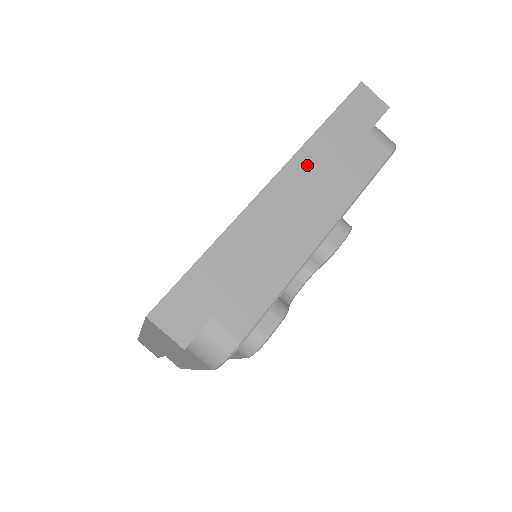
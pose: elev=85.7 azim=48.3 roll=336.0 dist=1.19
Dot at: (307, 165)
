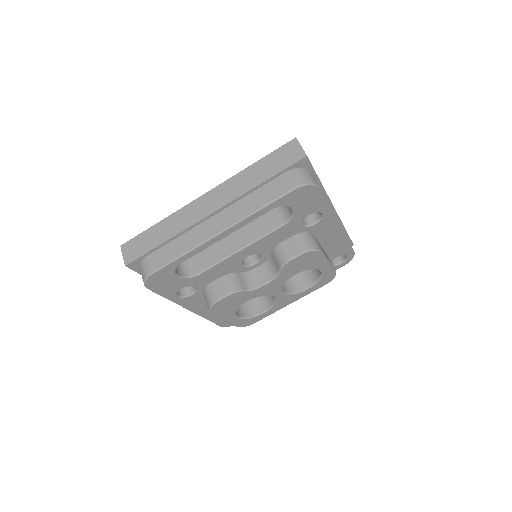
Dot at: (230, 187)
